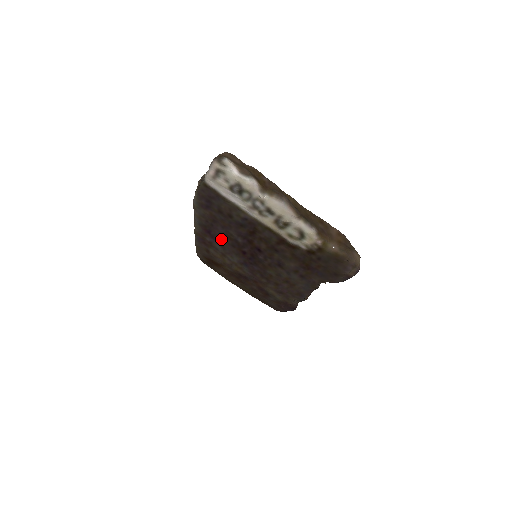
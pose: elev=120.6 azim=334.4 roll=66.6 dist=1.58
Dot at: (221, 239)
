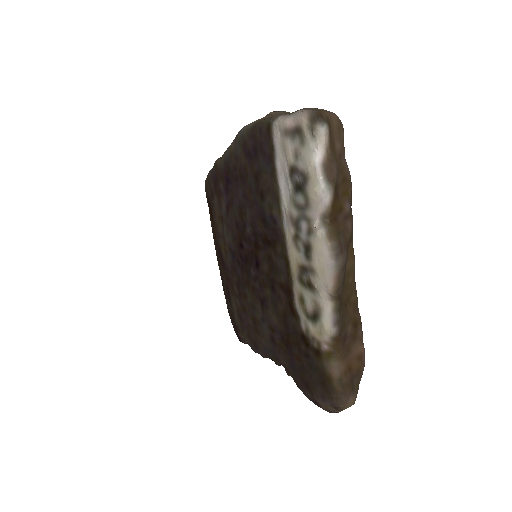
Dot at: (233, 203)
